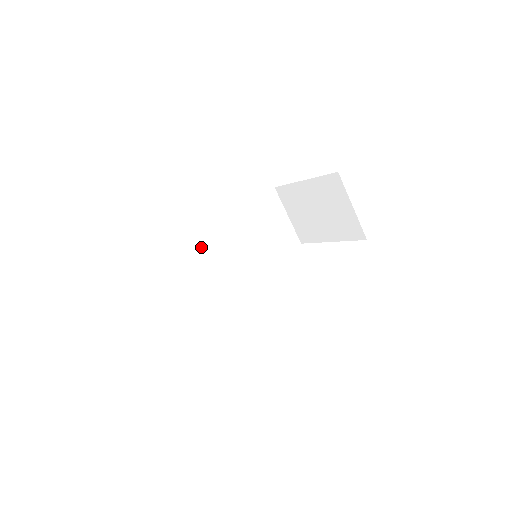
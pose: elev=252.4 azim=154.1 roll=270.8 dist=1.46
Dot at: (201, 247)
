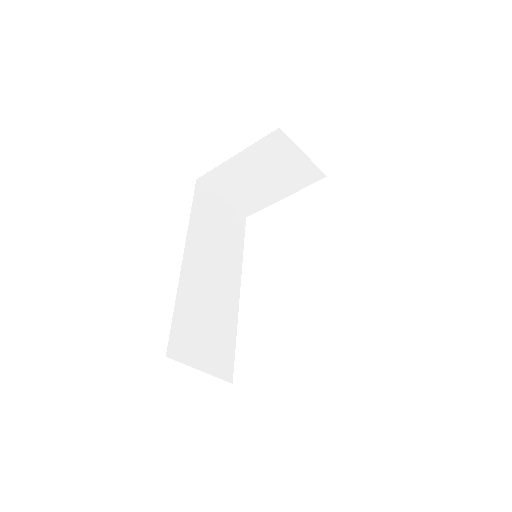
Dot at: (189, 285)
